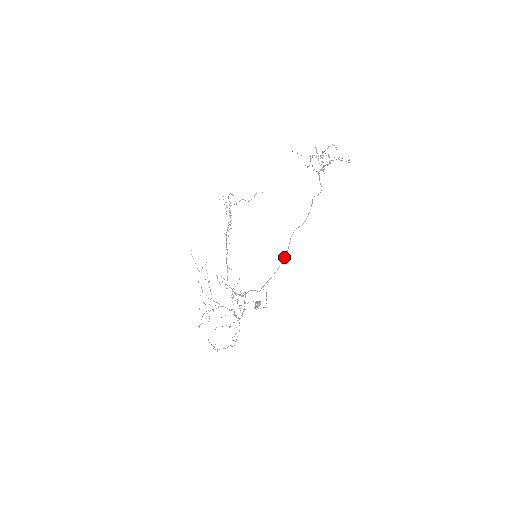
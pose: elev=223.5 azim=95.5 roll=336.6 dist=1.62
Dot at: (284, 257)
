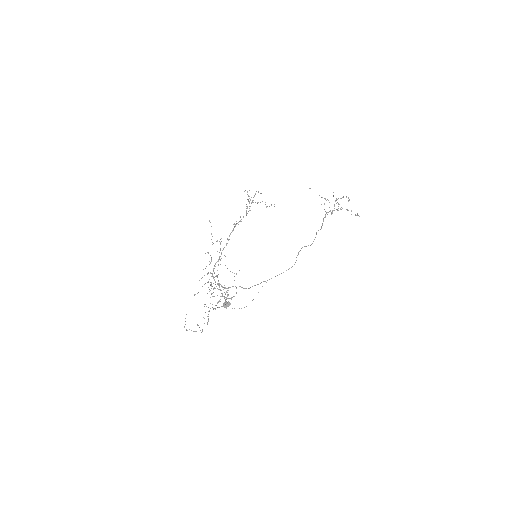
Dot at: (294, 264)
